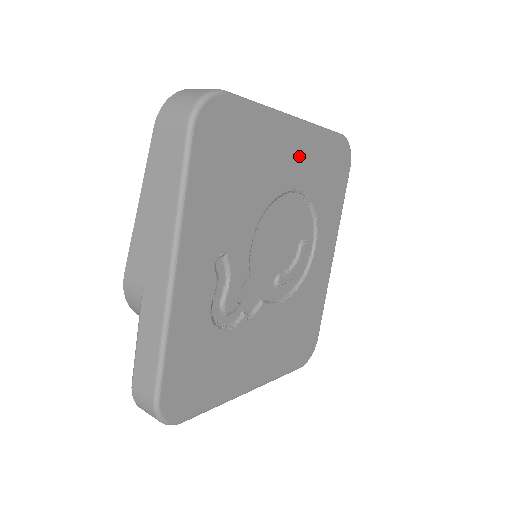
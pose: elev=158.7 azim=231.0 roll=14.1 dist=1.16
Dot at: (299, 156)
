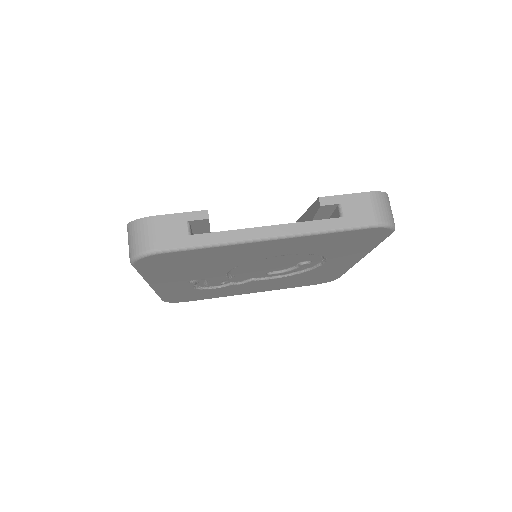
Dot at: (282, 247)
